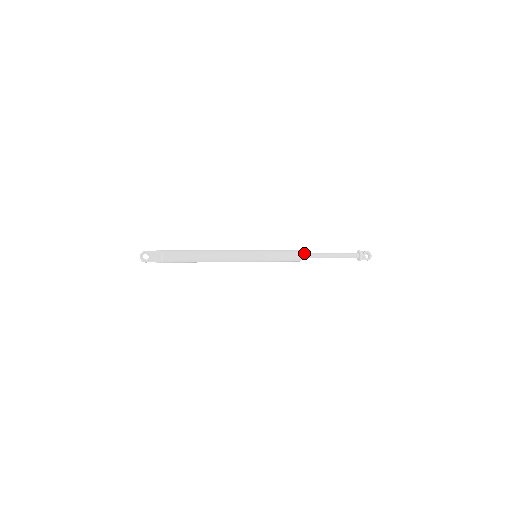
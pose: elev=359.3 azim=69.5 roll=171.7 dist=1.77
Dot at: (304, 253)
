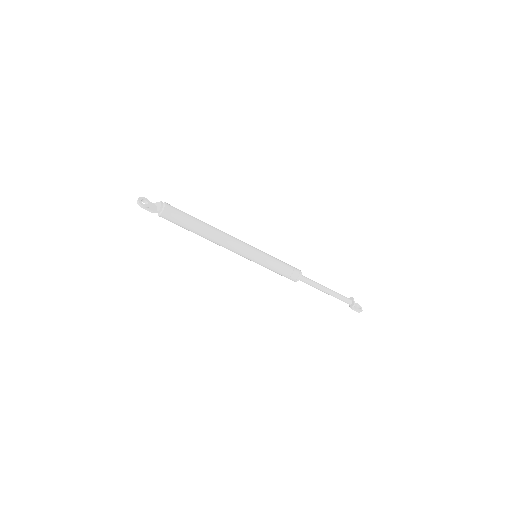
Dot at: (302, 275)
